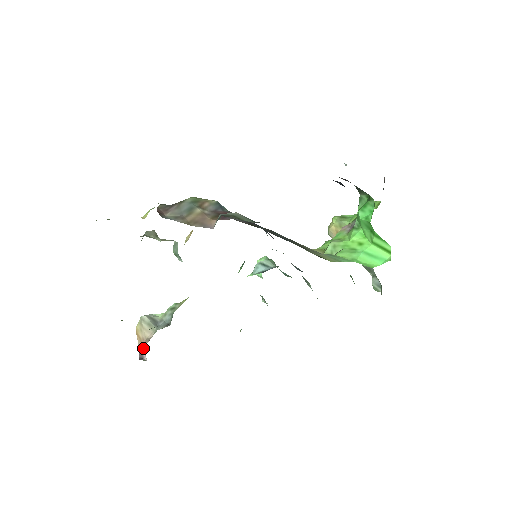
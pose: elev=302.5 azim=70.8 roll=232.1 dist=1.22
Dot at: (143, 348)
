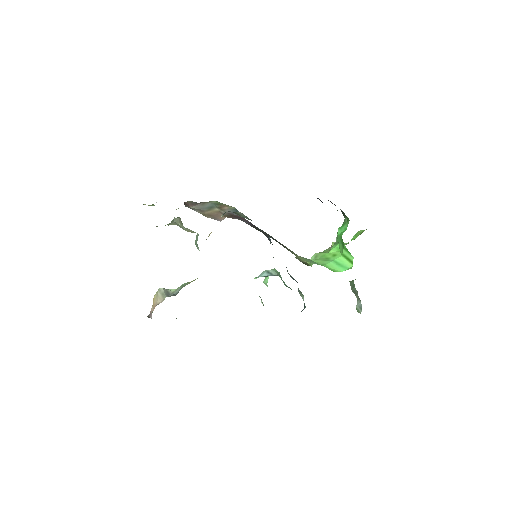
Dot at: occluded
